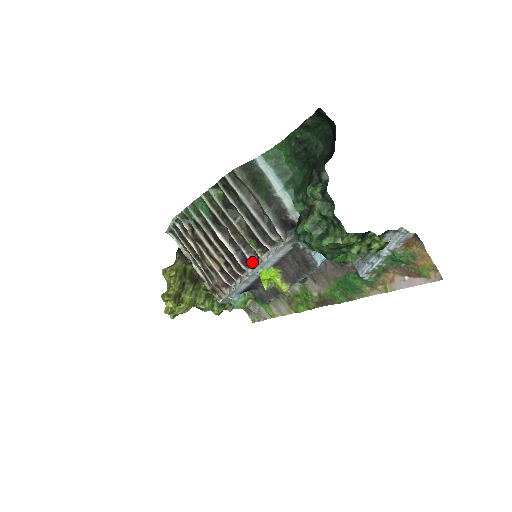
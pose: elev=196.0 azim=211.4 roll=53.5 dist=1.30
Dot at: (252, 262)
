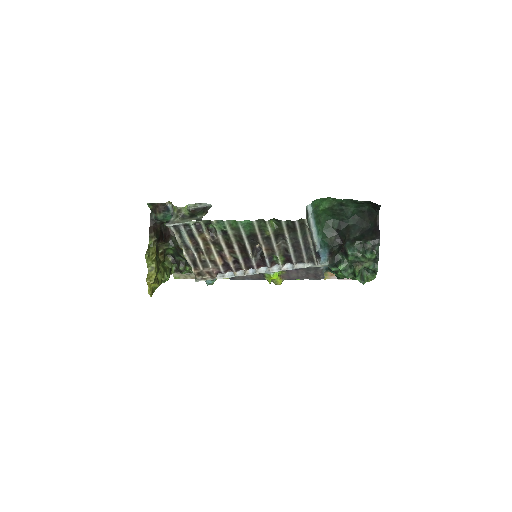
Dot at: (264, 266)
